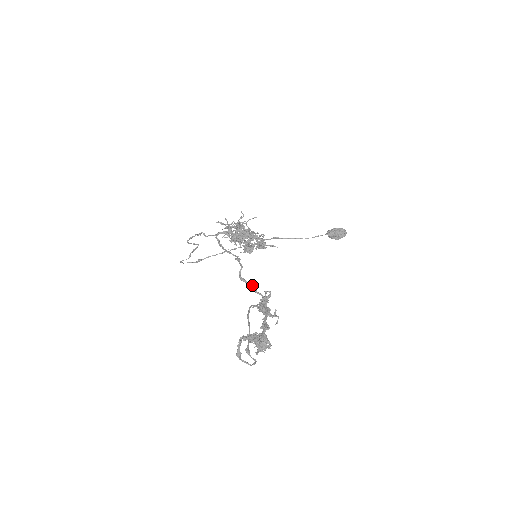
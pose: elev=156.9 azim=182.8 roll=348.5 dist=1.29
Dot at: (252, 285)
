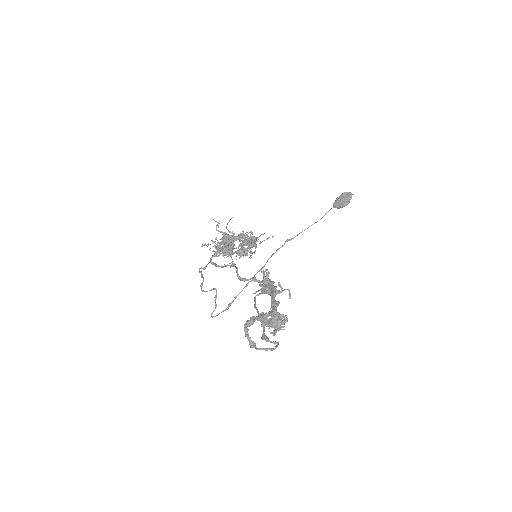
Dot at: (253, 278)
